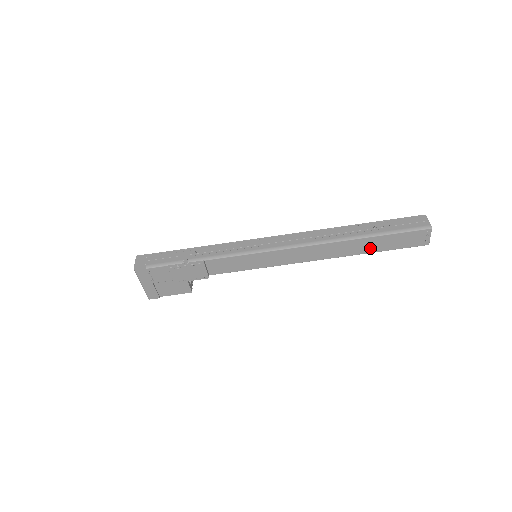
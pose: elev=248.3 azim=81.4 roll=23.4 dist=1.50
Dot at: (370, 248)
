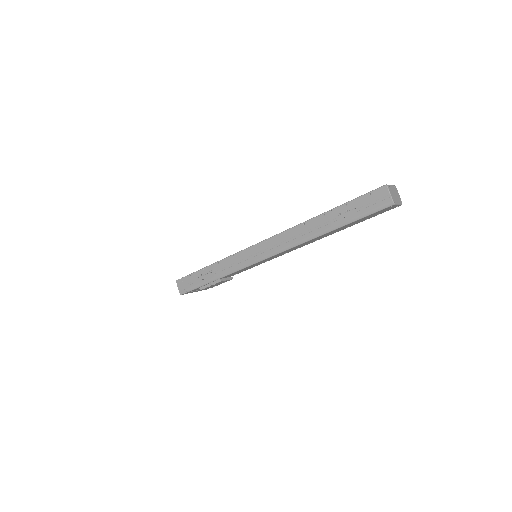
Dot at: (345, 227)
